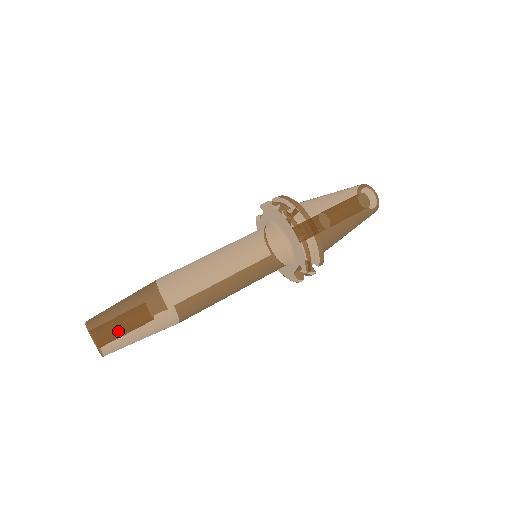
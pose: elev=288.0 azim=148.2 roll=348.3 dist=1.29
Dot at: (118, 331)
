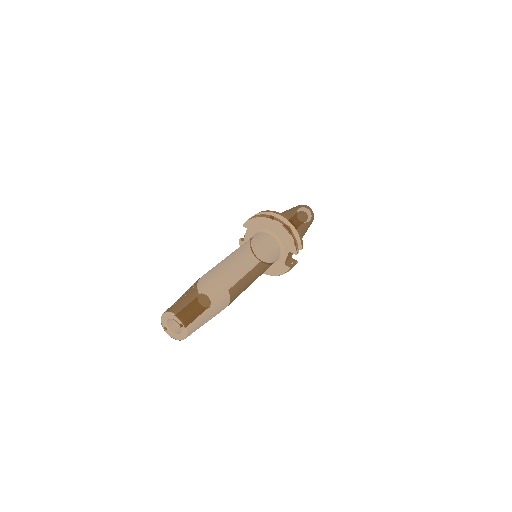
Dot at: (194, 309)
